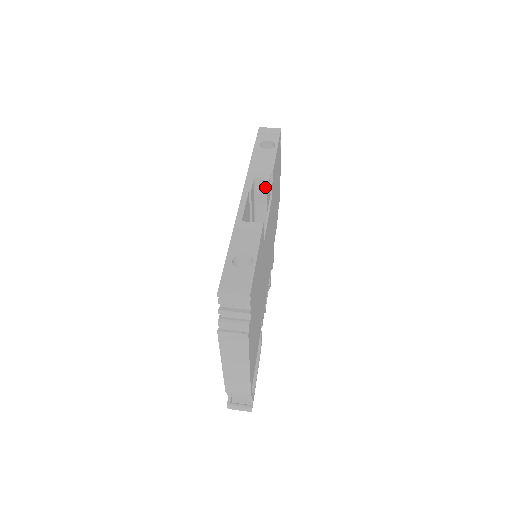
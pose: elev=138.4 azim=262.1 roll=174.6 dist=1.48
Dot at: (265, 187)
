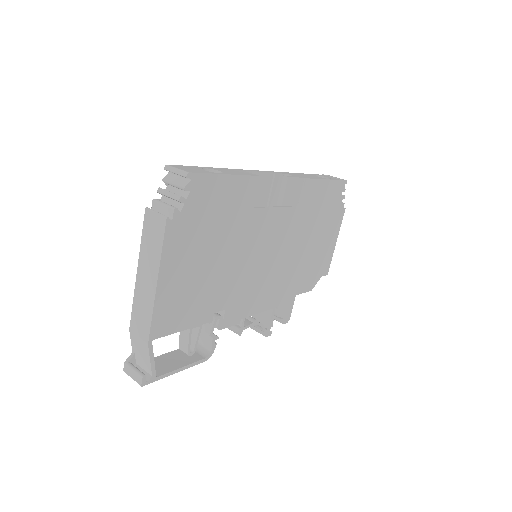
Dot at: (289, 176)
